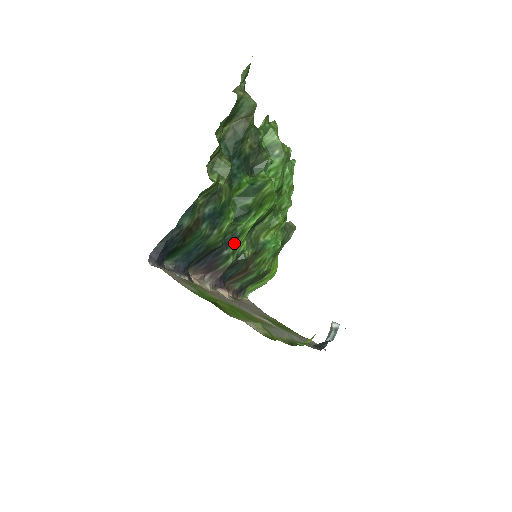
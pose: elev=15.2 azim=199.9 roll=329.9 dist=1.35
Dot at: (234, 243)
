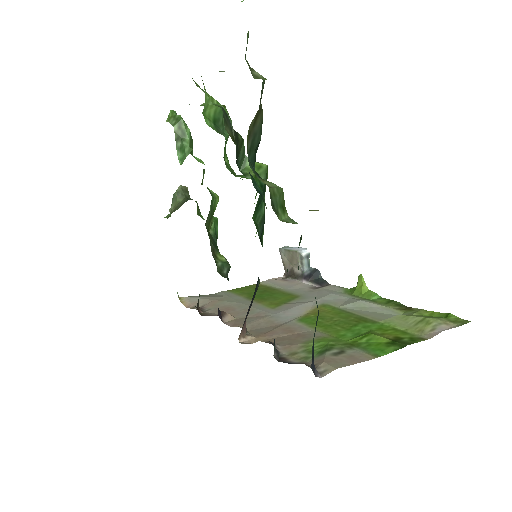
Dot at: occluded
